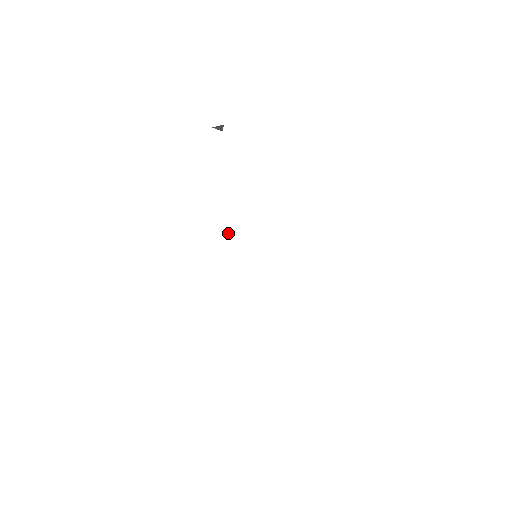
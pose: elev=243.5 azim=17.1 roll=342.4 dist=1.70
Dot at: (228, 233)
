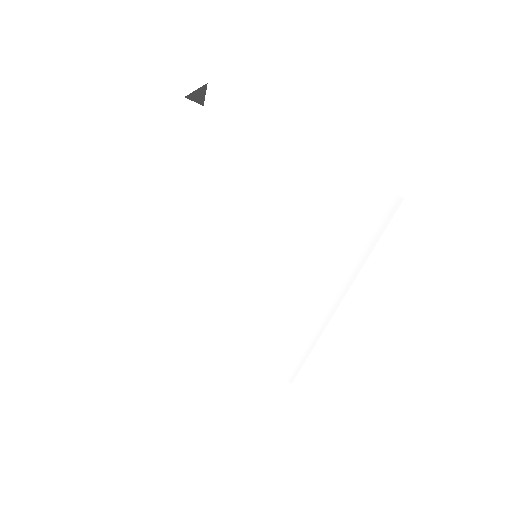
Dot at: (217, 232)
